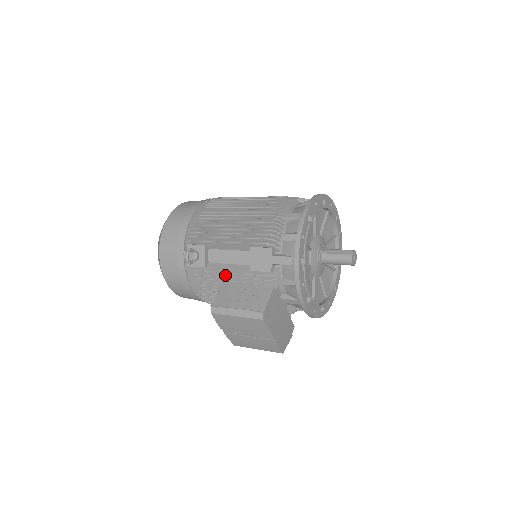
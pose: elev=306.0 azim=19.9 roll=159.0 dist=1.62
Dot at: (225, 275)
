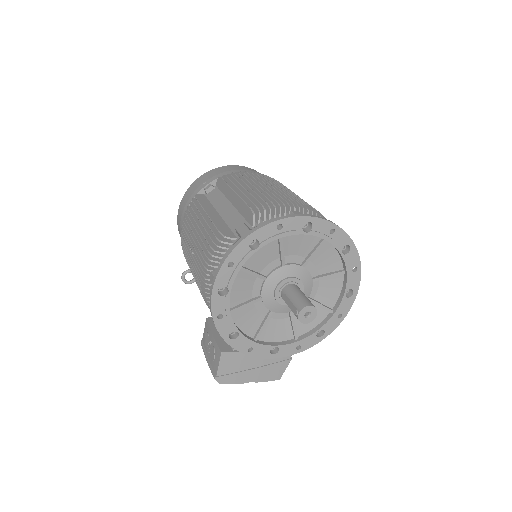
Dot at: occluded
